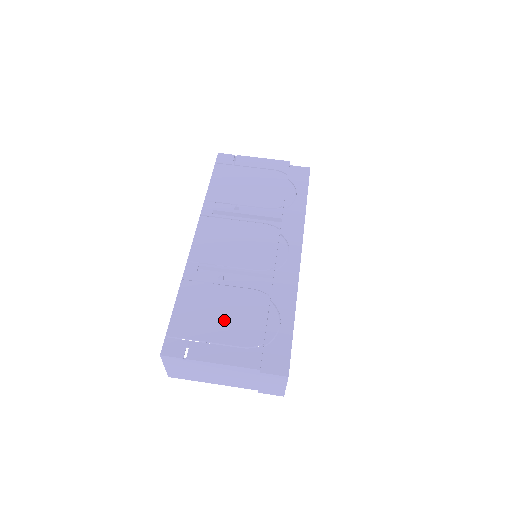
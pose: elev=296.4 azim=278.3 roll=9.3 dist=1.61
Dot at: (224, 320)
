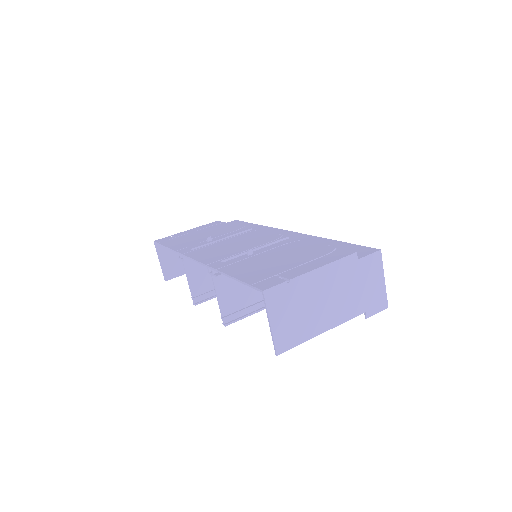
Dot at: (287, 259)
